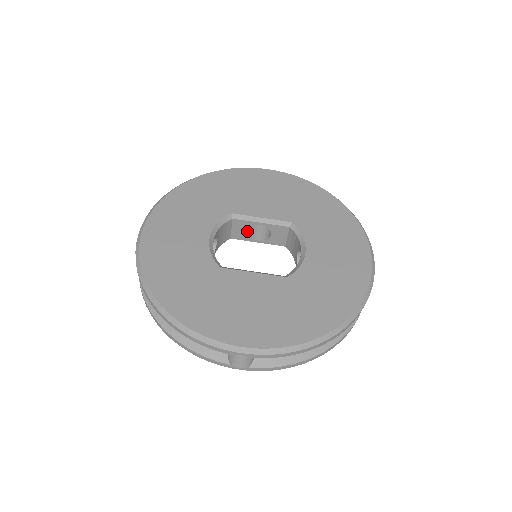
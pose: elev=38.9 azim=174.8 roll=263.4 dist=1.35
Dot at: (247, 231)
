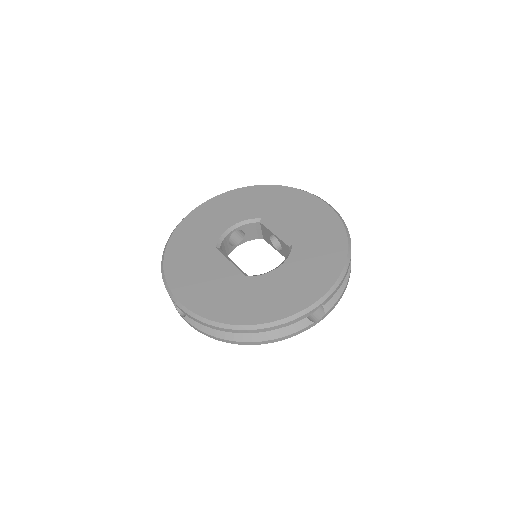
Dot at: (270, 237)
